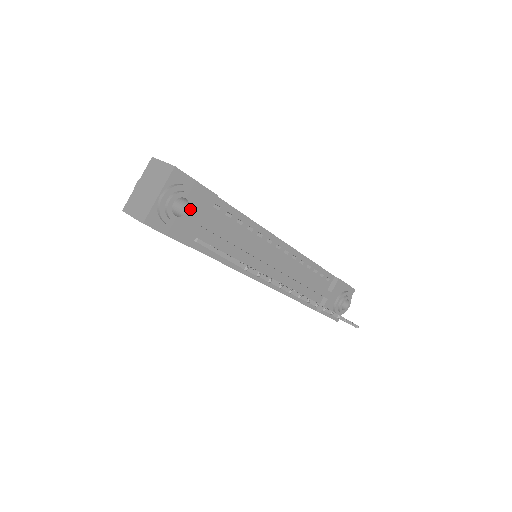
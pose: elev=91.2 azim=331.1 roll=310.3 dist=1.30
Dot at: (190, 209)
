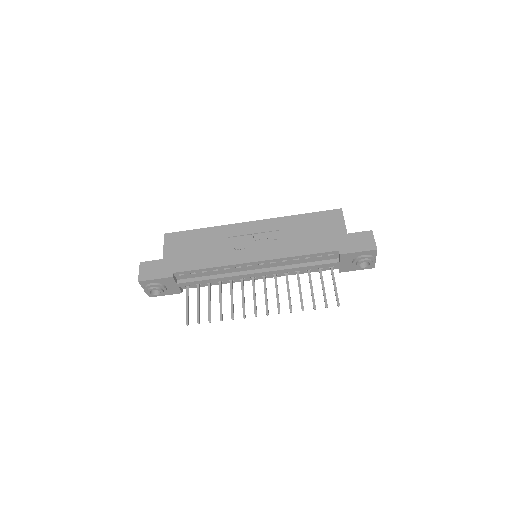
Dot at: (161, 291)
